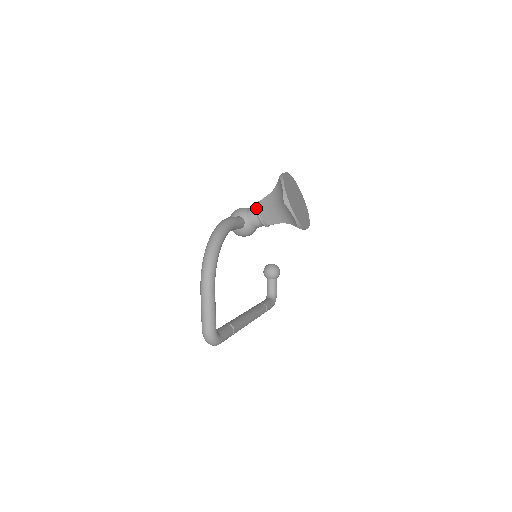
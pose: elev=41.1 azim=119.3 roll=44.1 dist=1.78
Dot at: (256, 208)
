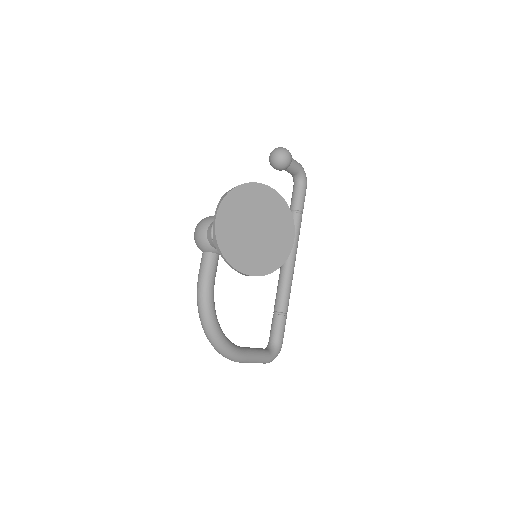
Dot at: occluded
